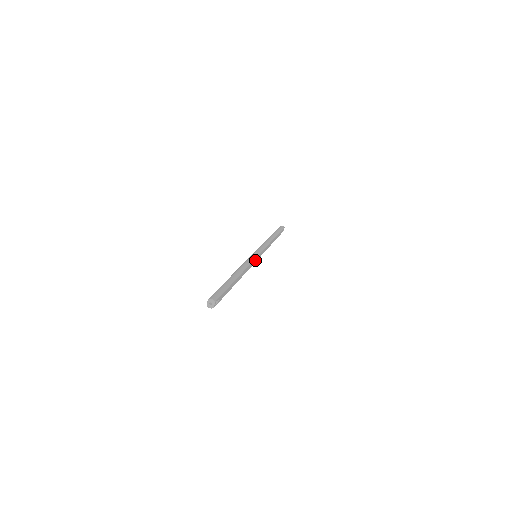
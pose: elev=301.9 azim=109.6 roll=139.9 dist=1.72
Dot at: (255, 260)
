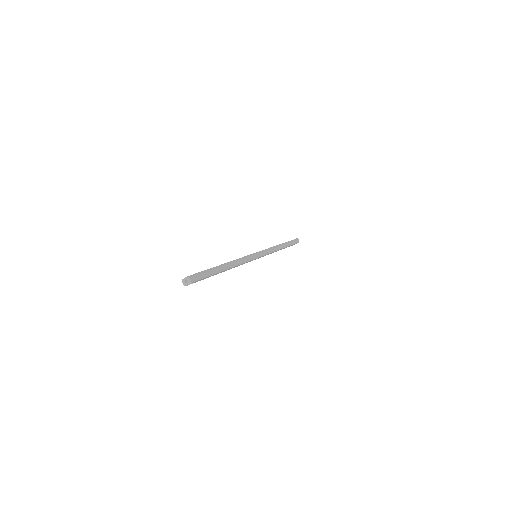
Dot at: (252, 260)
